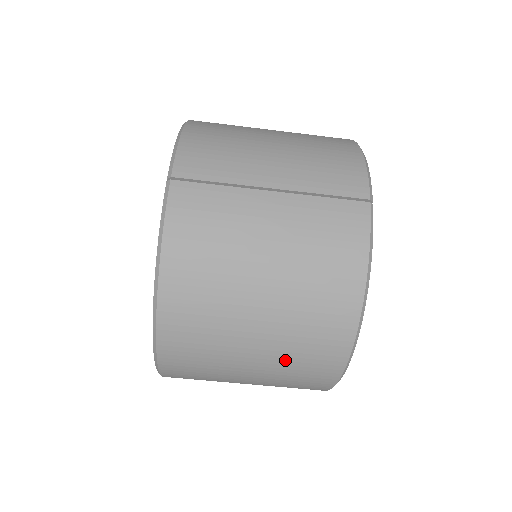
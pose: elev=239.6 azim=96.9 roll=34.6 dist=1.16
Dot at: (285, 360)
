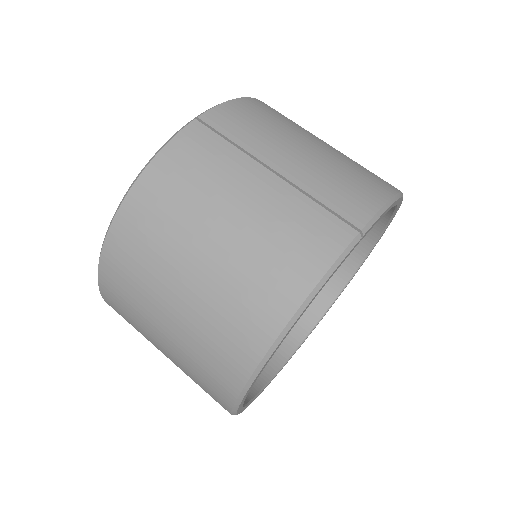
Dot at: (195, 338)
